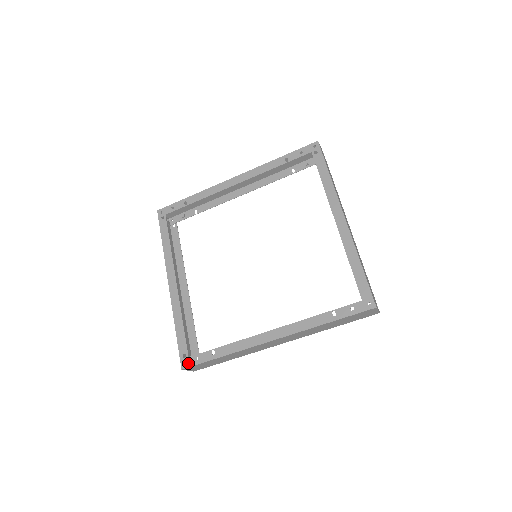
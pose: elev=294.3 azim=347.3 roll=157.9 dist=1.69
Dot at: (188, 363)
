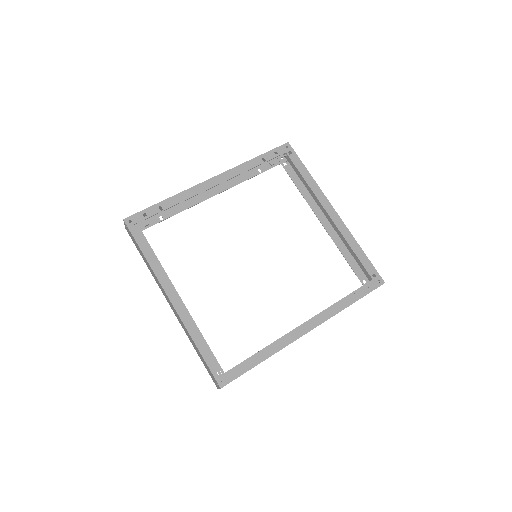
Dot at: (226, 379)
